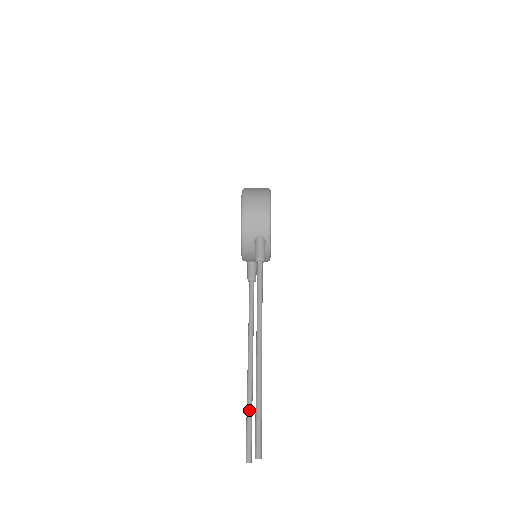
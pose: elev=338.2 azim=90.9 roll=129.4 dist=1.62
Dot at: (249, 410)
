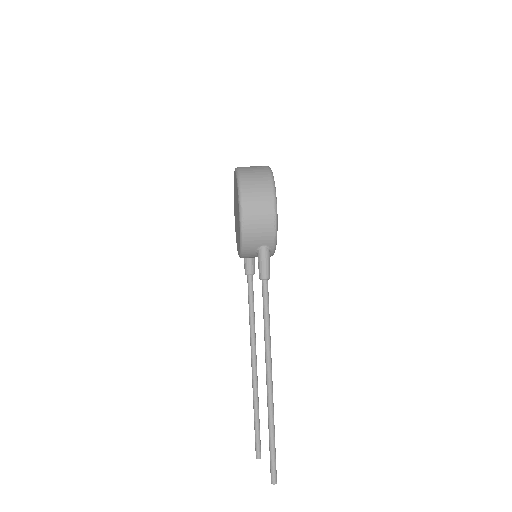
Dot at: (256, 414)
